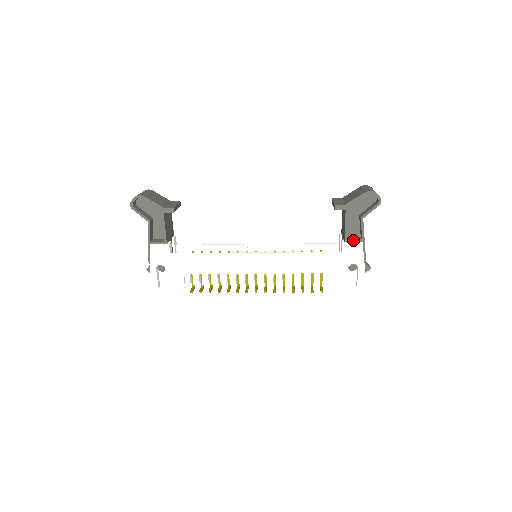
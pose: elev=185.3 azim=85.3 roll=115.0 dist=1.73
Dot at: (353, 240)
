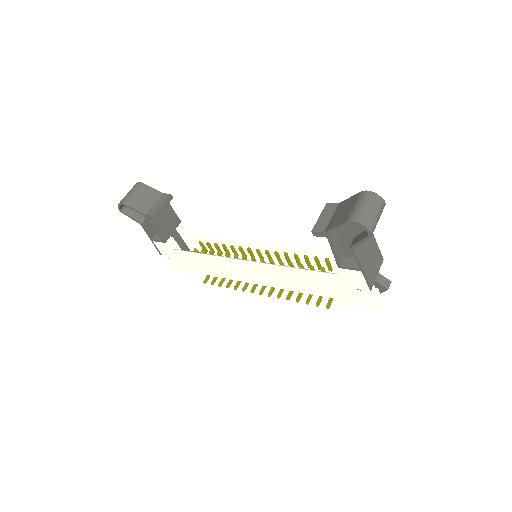
Dot at: (348, 268)
